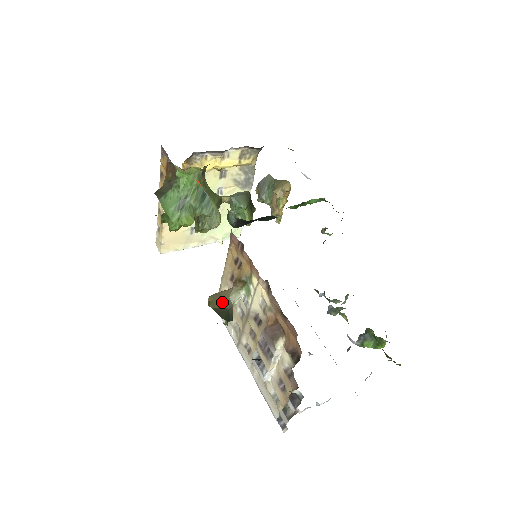
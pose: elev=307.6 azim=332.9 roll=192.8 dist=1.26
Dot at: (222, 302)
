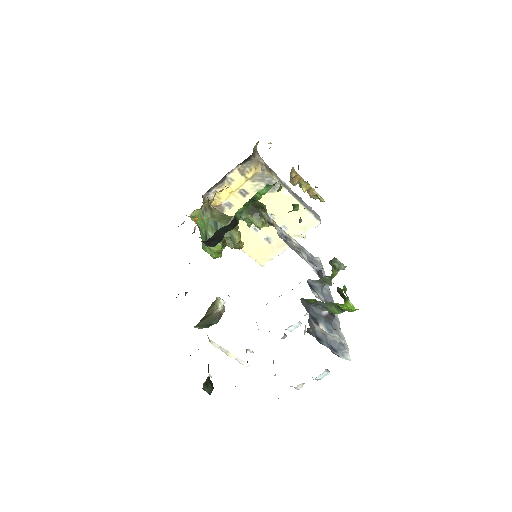
Dot at: (210, 310)
